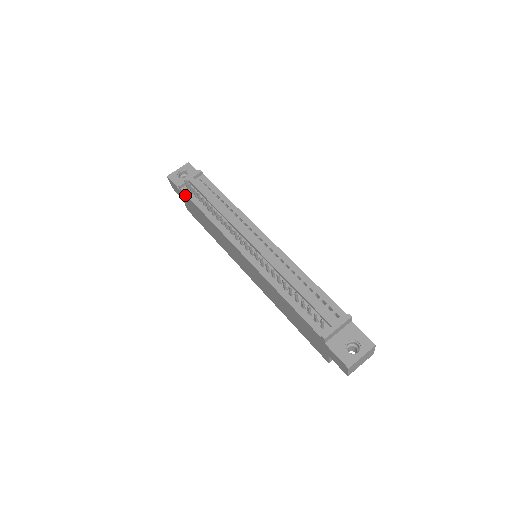
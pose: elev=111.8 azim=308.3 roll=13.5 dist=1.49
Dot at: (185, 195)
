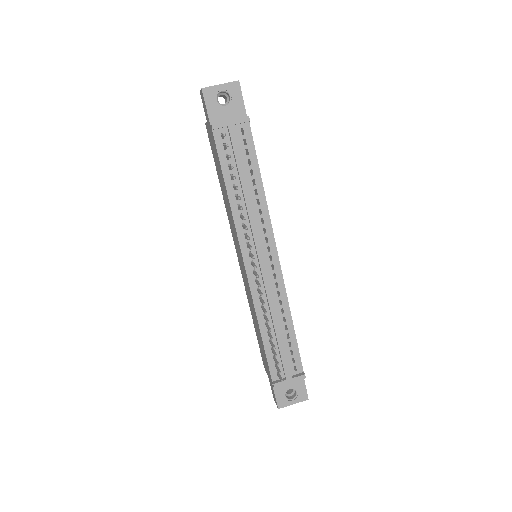
Dot at: (214, 141)
